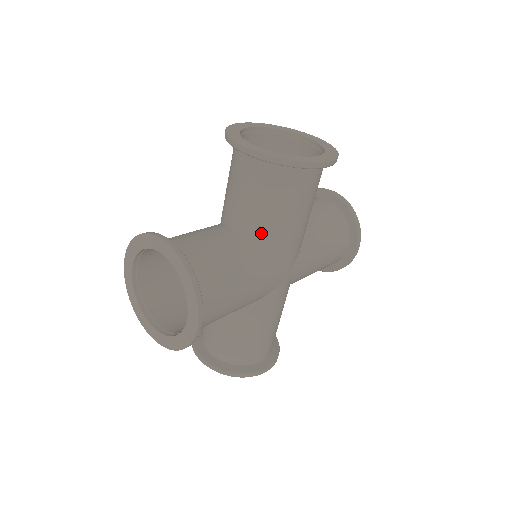
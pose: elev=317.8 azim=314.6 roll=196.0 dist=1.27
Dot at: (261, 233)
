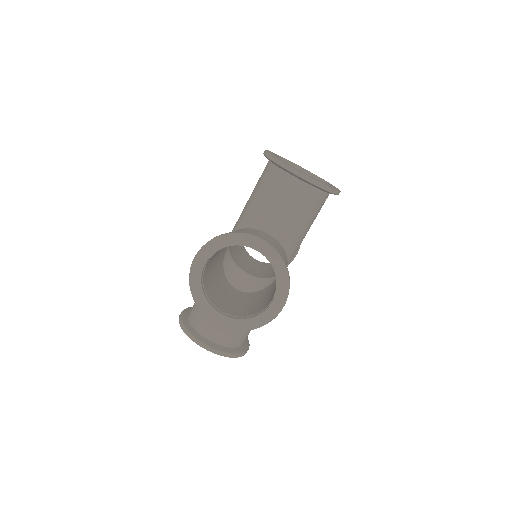
Dot at: occluded
